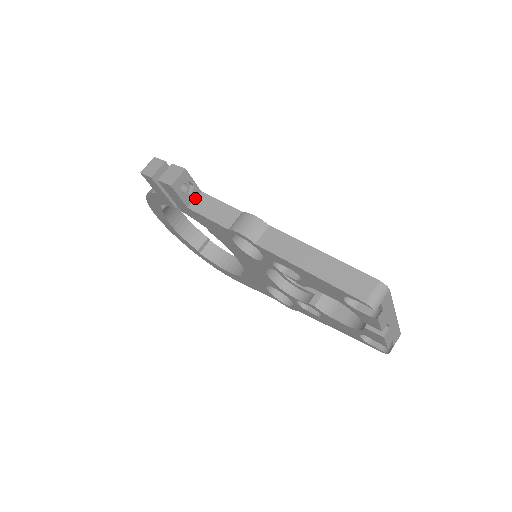
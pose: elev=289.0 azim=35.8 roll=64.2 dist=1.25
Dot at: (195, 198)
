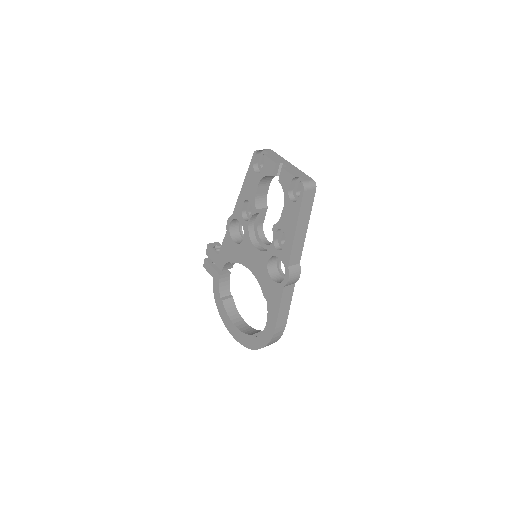
Dot at: occluded
